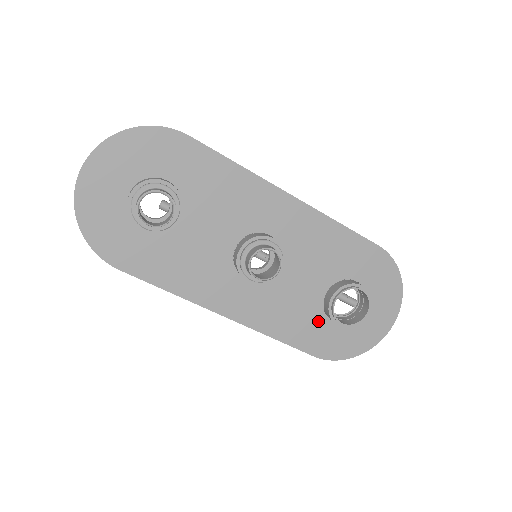
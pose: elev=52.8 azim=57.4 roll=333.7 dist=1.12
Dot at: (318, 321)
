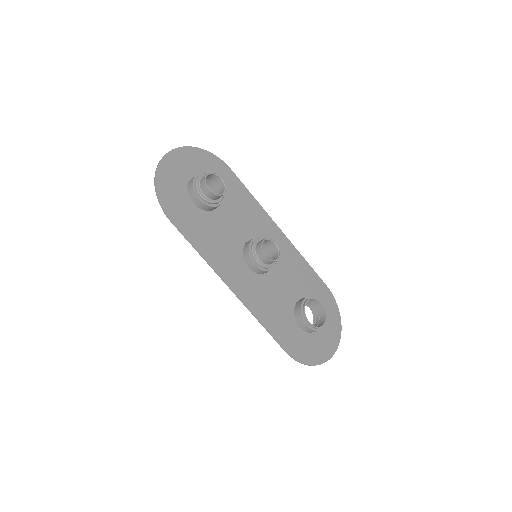
Dot at: (290, 323)
